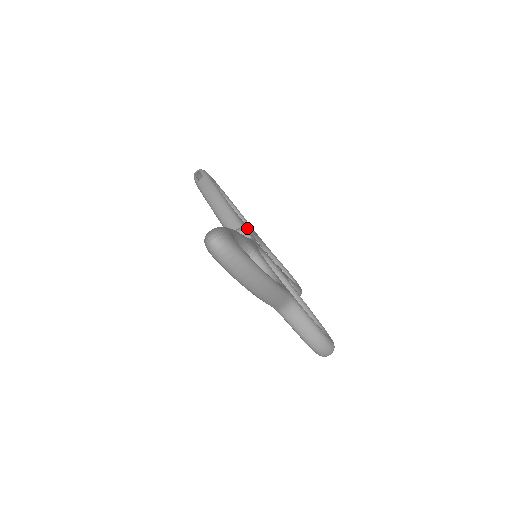
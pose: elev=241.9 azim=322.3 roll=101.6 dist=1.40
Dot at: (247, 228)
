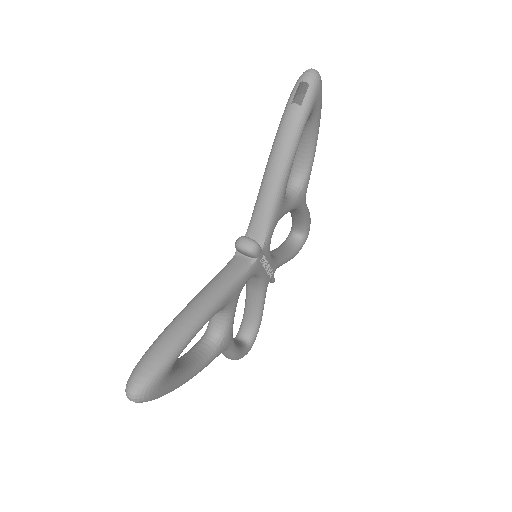
Dot at: (274, 227)
